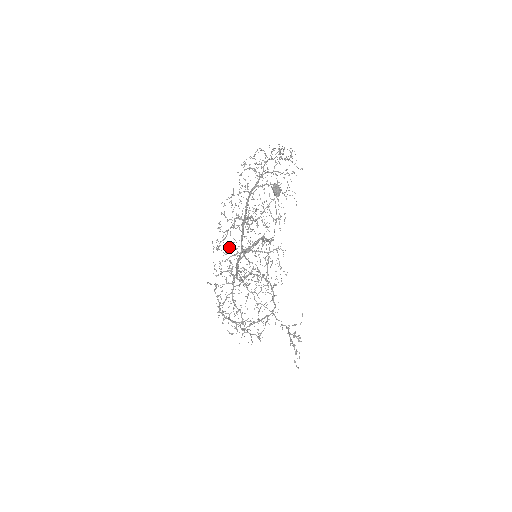
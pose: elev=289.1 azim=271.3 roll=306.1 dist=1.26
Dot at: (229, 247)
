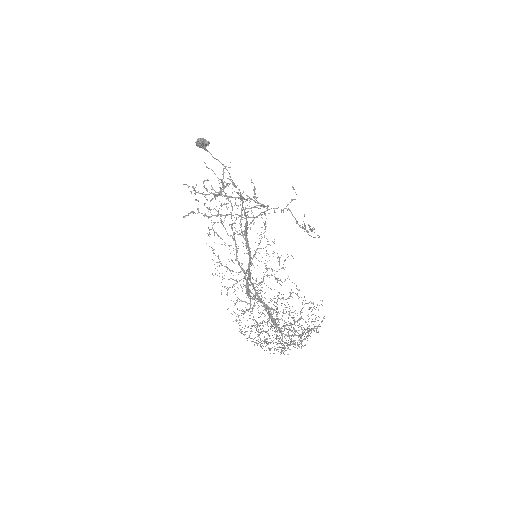
Dot at: occluded
